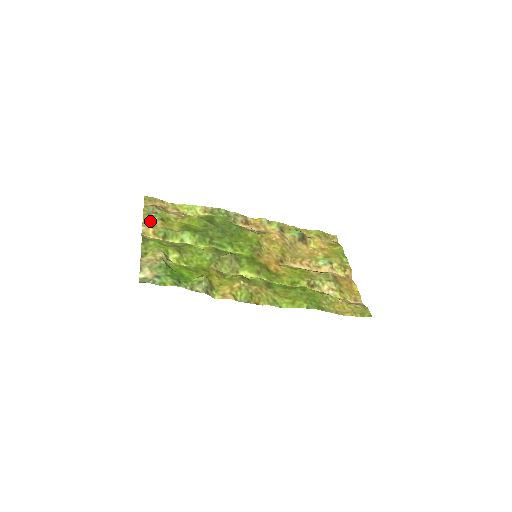
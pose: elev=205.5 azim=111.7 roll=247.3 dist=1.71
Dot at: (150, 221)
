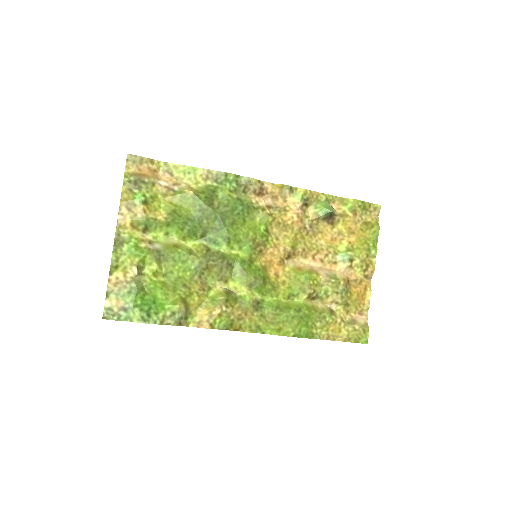
Dot at: (129, 206)
